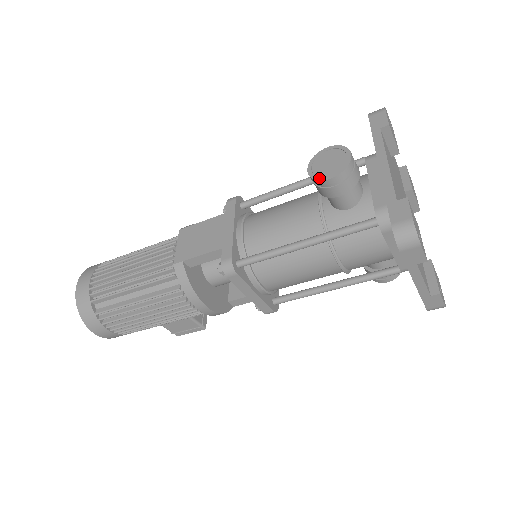
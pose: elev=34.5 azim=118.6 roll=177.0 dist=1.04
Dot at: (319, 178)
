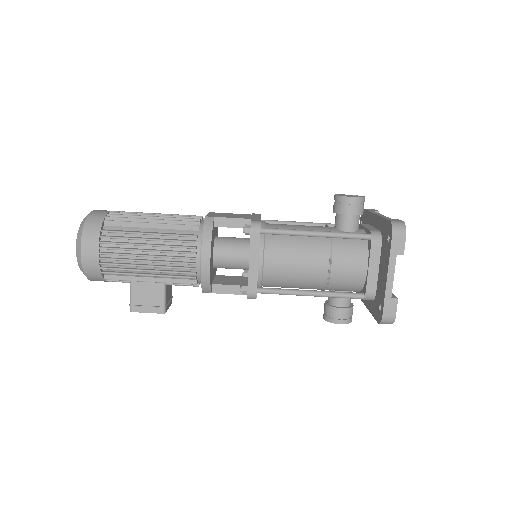
Dot at: (344, 196)
